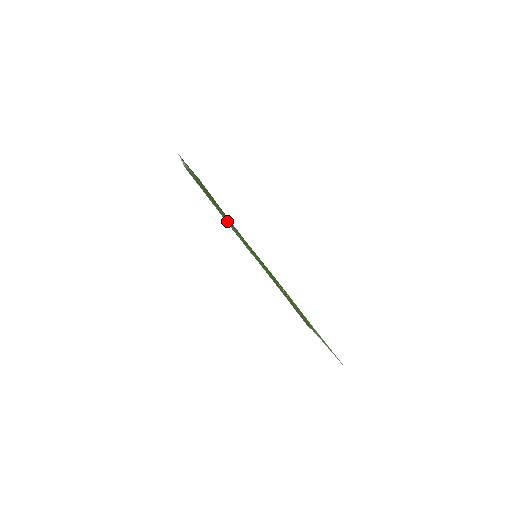
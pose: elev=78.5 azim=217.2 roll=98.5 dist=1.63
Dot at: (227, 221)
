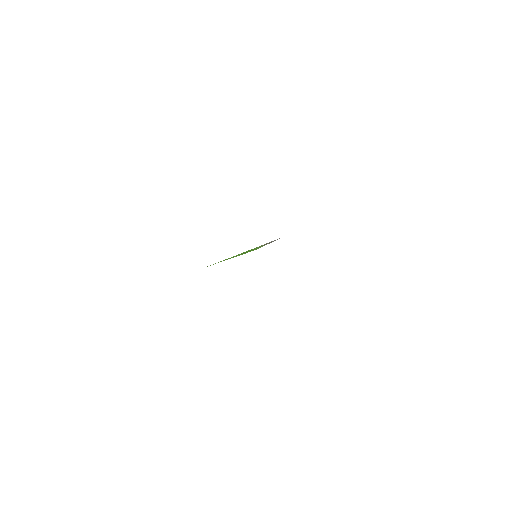
Dot at: occluded
